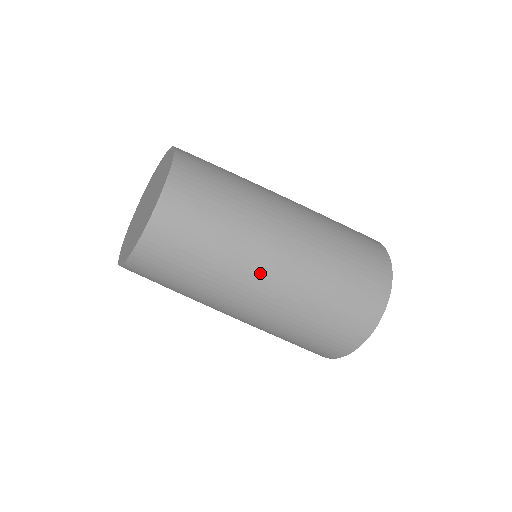
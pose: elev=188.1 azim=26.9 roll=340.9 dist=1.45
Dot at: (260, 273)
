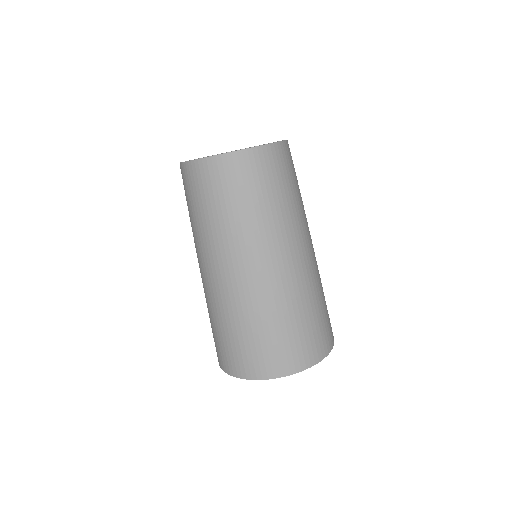
Dot at: (304, 239)
